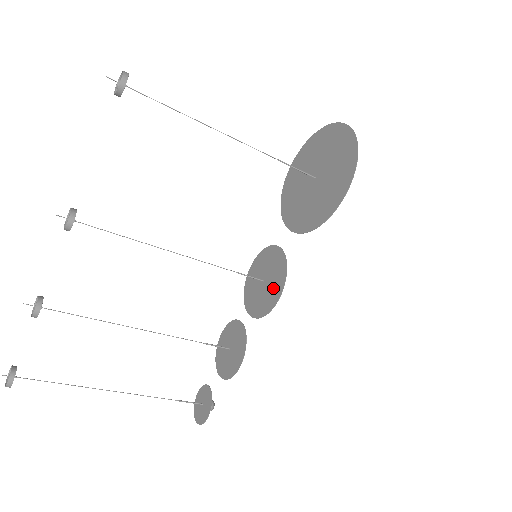
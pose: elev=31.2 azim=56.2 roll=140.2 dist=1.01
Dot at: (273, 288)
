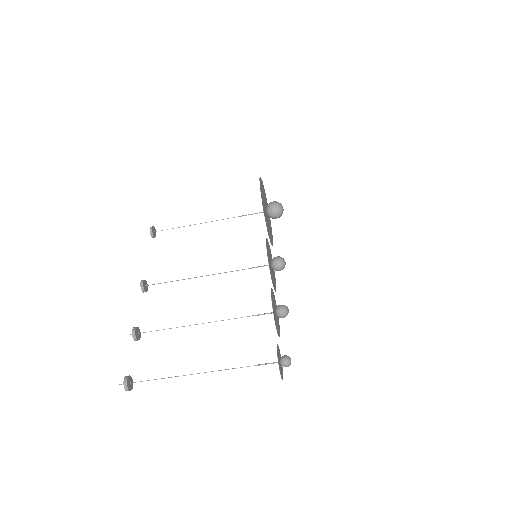
Dot at: (268, 254)
